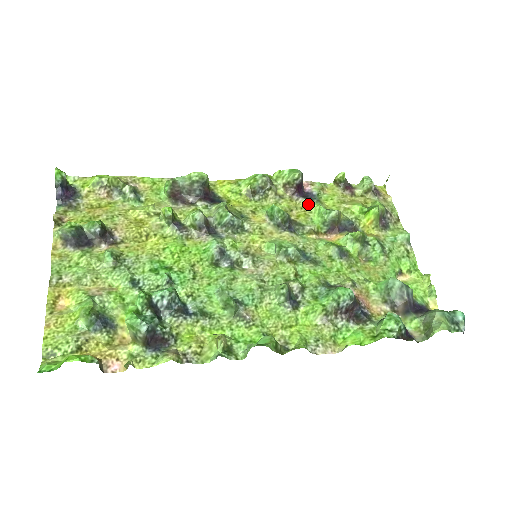
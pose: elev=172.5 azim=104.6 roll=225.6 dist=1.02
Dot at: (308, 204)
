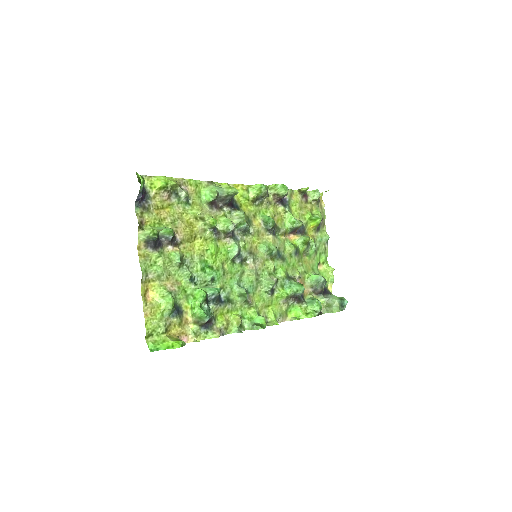
Dot at: (284, 211)
